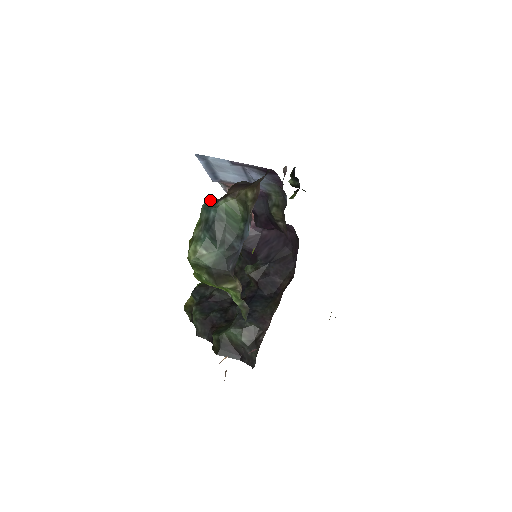
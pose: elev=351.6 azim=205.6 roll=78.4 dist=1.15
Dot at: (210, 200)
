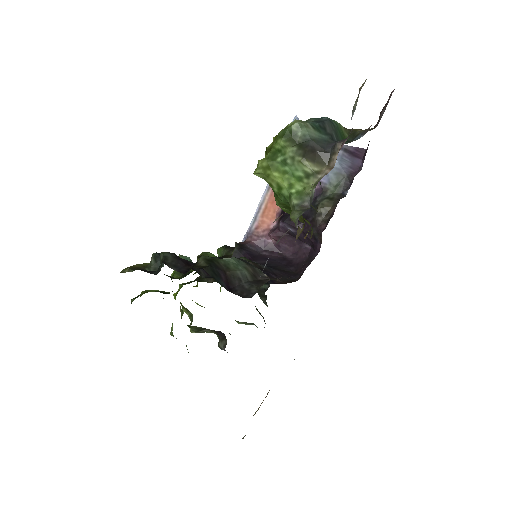
Dot at: occluded
